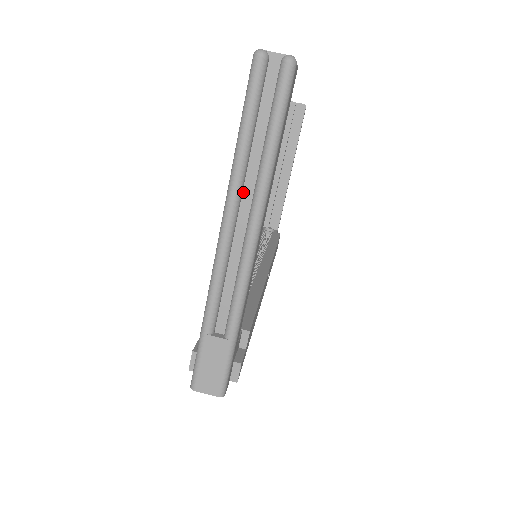
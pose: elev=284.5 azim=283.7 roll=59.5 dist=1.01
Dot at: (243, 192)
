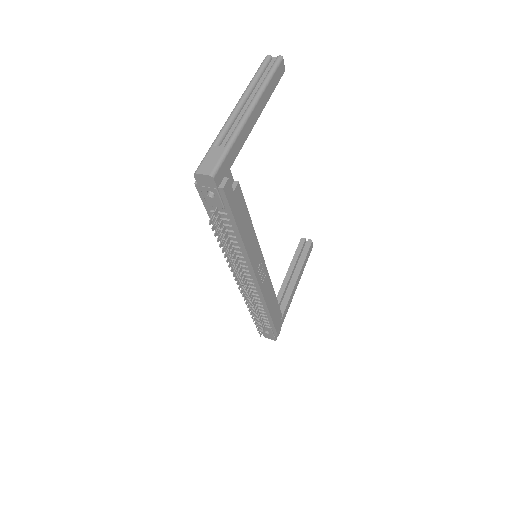
Dot at: (250, 96)
